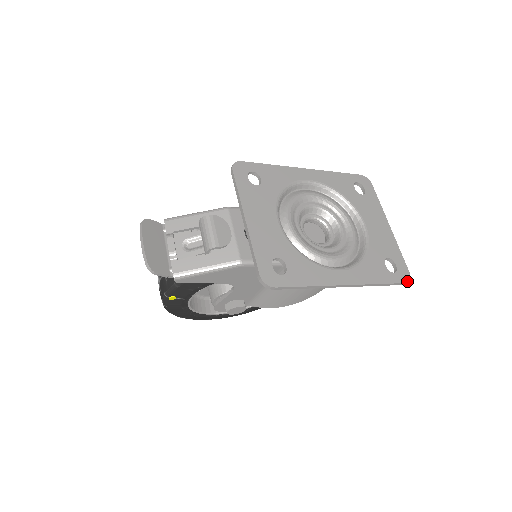
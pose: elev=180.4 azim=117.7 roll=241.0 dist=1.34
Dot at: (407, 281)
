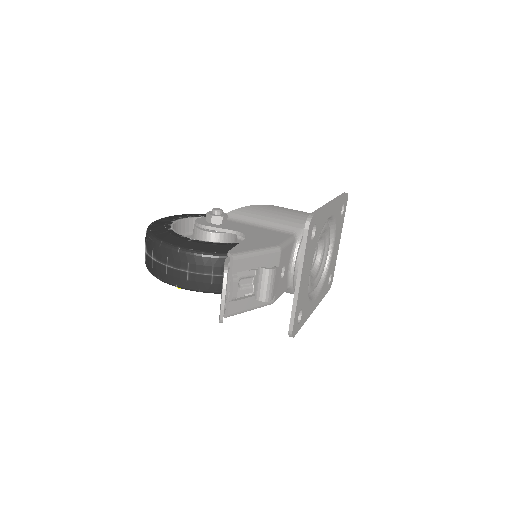
Dot at: occluded
